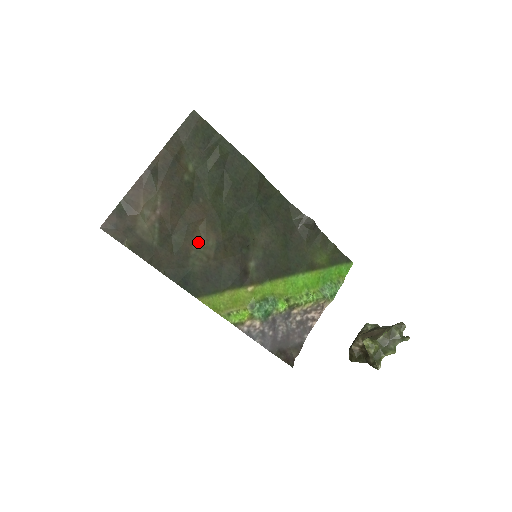
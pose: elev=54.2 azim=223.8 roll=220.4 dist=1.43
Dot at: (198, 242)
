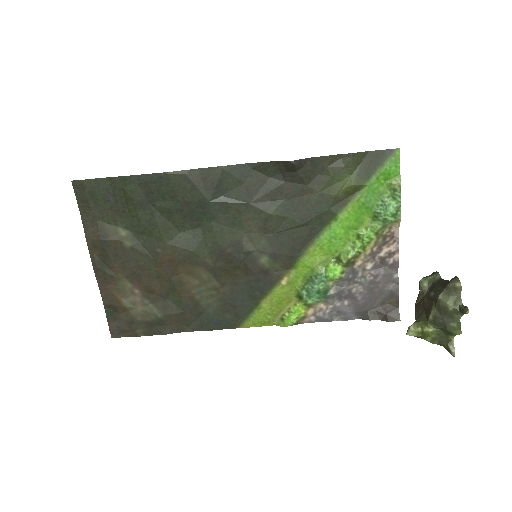
Dot at: (193, 285)
